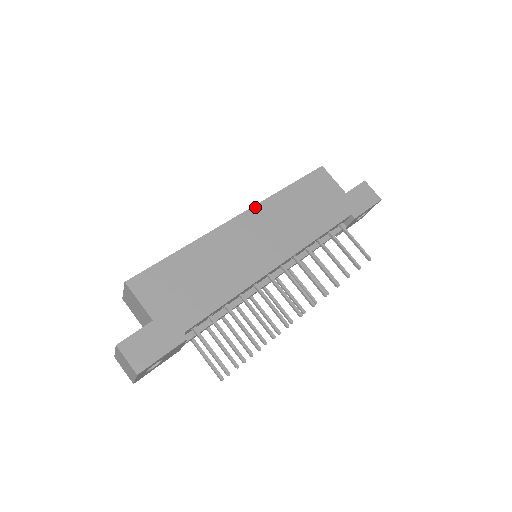
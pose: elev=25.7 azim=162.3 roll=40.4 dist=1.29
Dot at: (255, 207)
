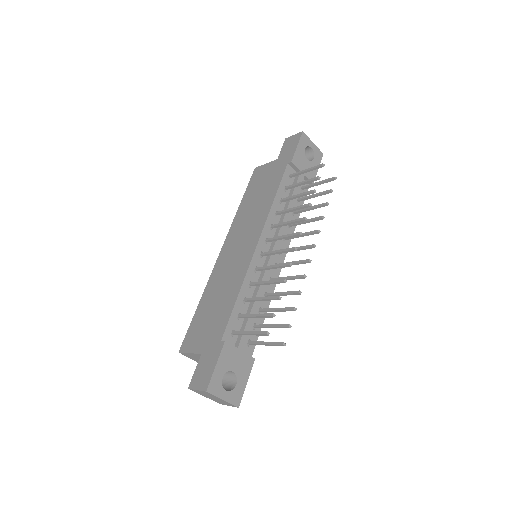
Dot at: (228, 235)
